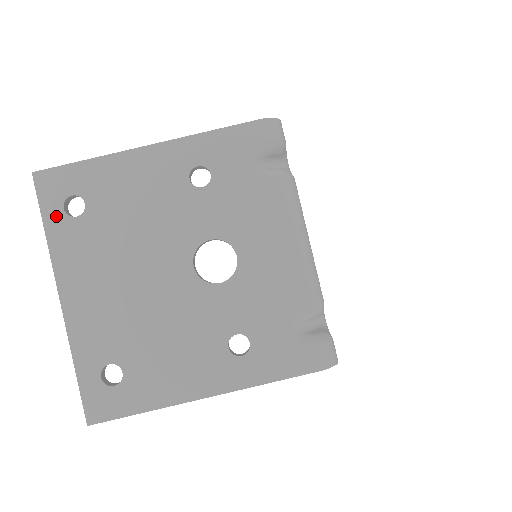
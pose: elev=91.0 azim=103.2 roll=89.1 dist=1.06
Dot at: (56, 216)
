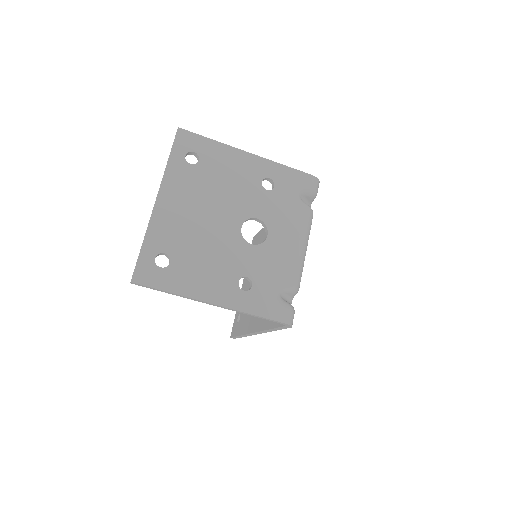
Dot at: (179, 157)
